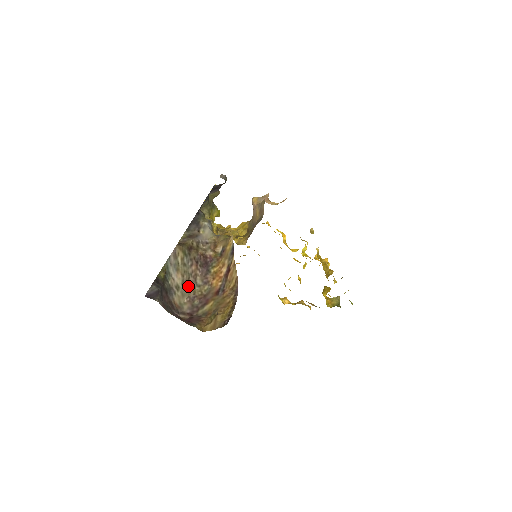
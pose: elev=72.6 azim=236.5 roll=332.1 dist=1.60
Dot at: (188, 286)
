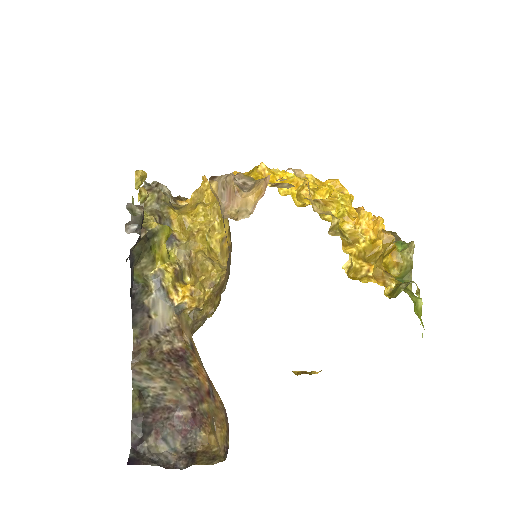
Dot at: (175, 381)
